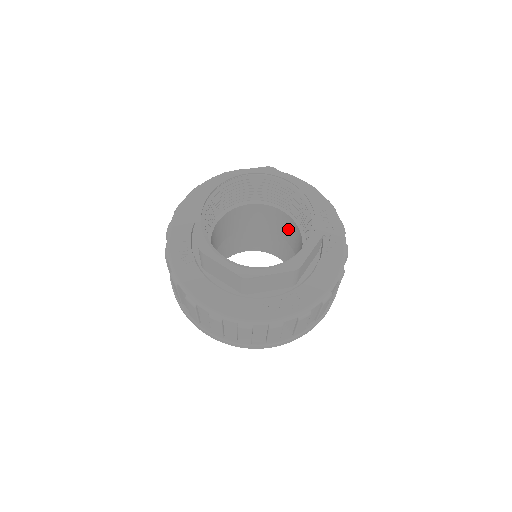
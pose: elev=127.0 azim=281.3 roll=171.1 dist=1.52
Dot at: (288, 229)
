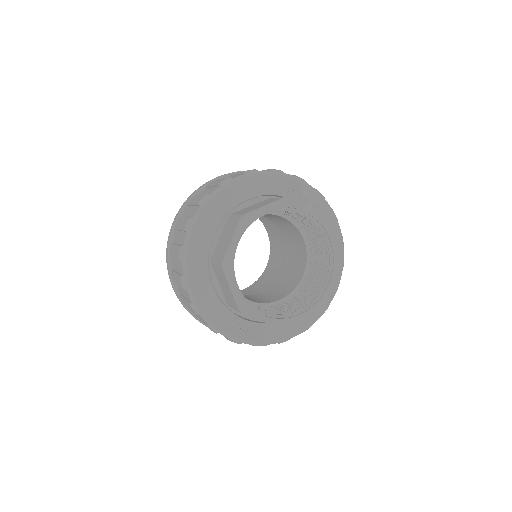
Dot at: occluded
